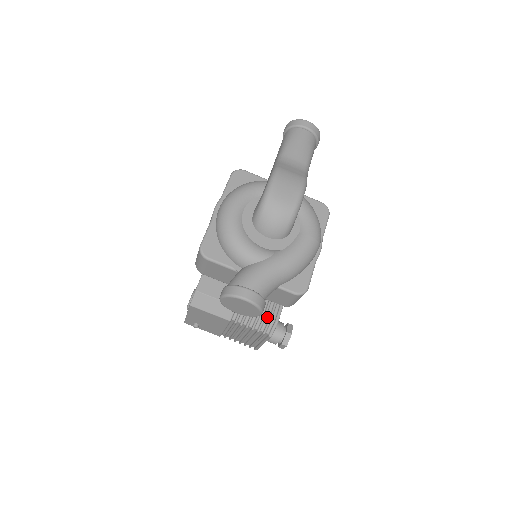
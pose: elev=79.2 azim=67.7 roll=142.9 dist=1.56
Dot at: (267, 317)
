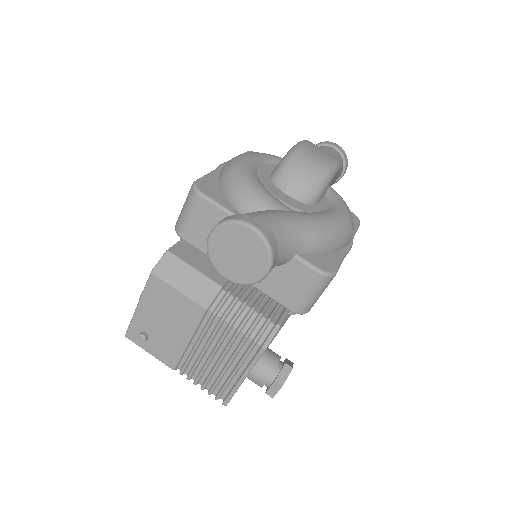
Dot at: (265, 316)
